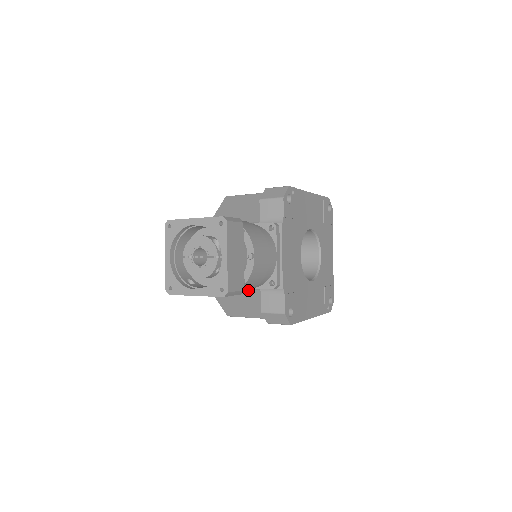
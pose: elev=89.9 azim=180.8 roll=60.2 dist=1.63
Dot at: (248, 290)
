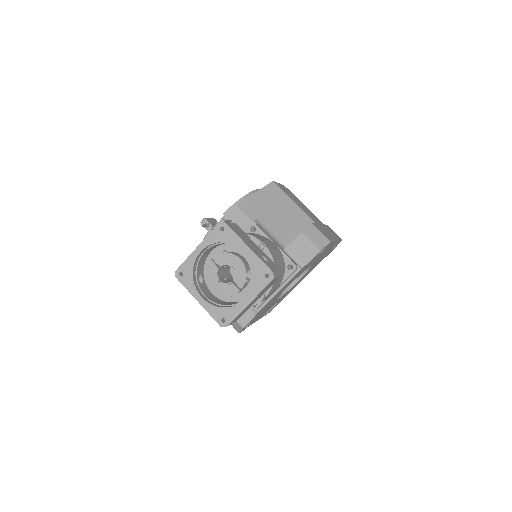
Dot at: occluded
